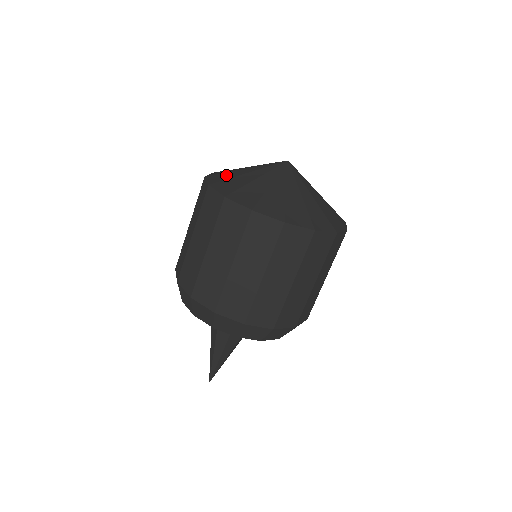
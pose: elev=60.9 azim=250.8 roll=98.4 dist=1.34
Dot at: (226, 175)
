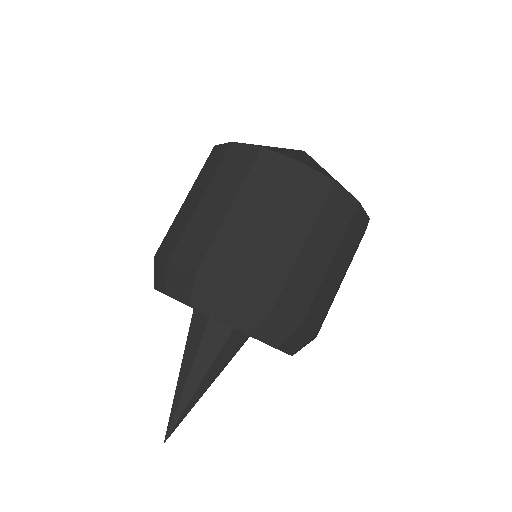
Dot at: occluded
